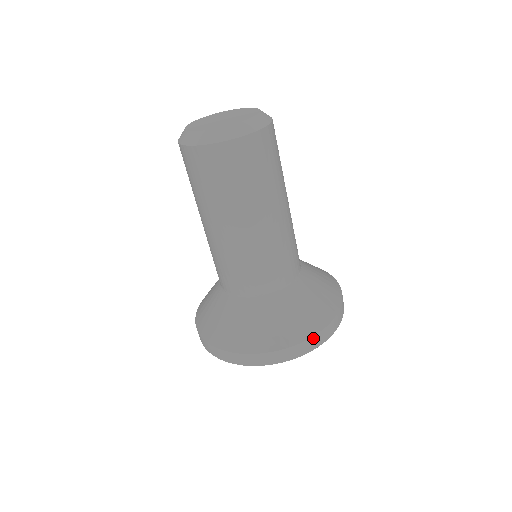
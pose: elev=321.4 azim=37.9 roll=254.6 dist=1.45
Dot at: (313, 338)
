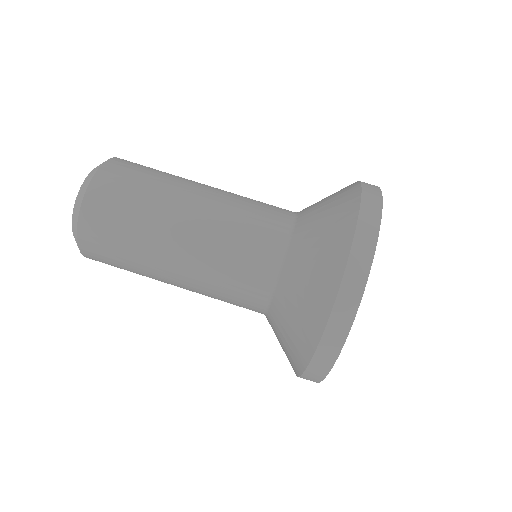
Dot at: (364, 187)
